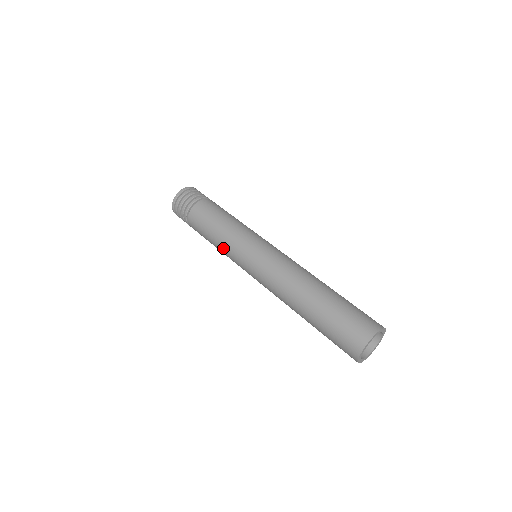
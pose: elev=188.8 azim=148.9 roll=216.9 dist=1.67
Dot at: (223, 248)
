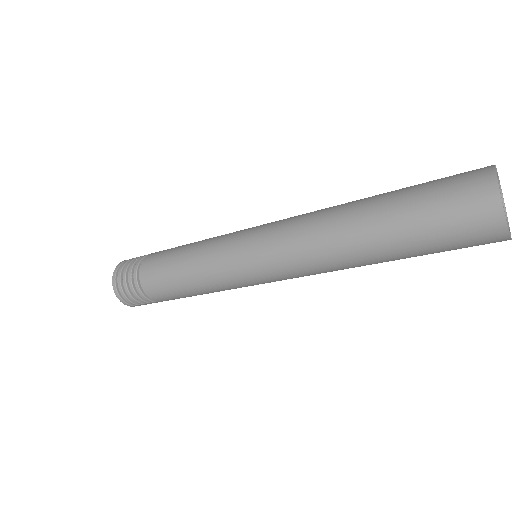
Dot at: (203, 259)
